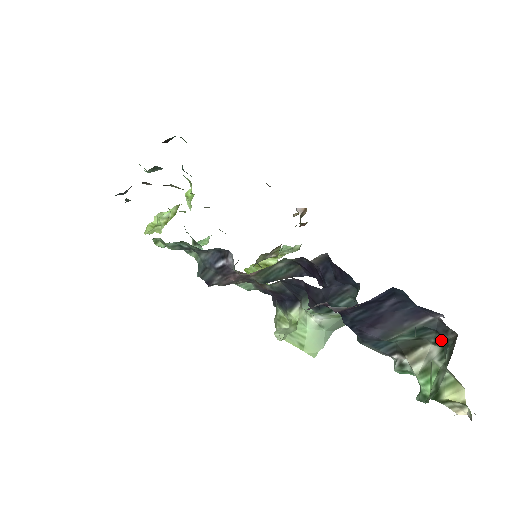
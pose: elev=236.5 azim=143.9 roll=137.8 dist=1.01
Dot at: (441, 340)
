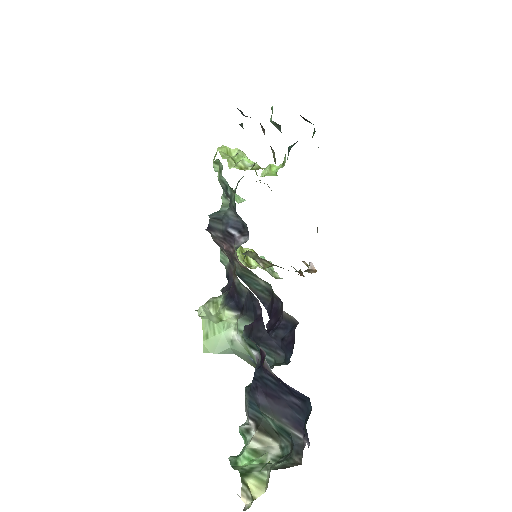
Dot at: (288, 452)
